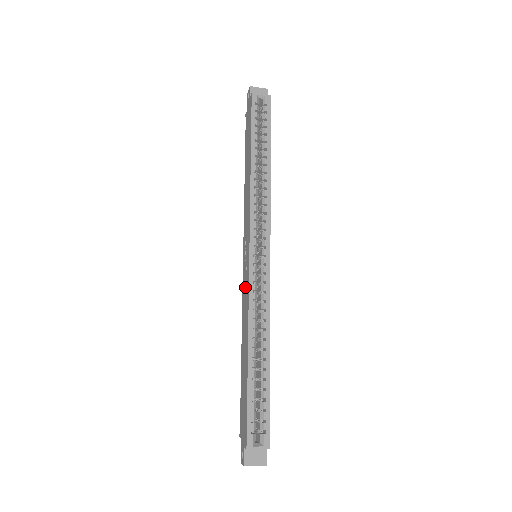
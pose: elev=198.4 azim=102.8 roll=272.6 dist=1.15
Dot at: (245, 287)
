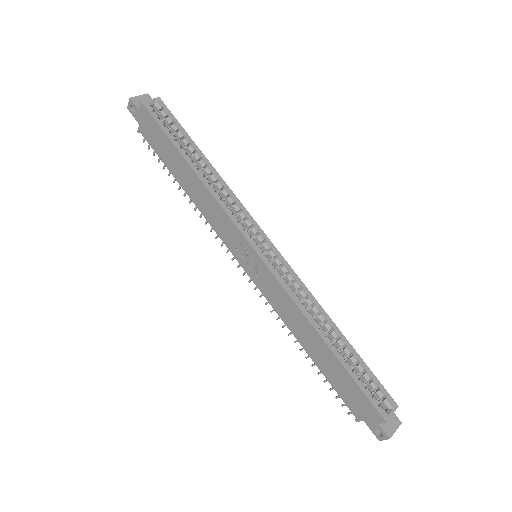
Dot at: (270, 289)
